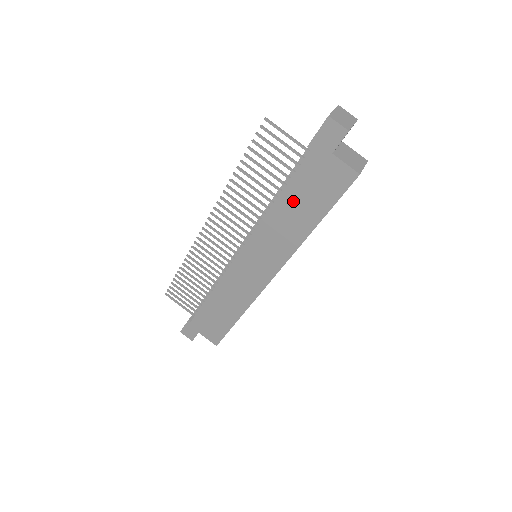
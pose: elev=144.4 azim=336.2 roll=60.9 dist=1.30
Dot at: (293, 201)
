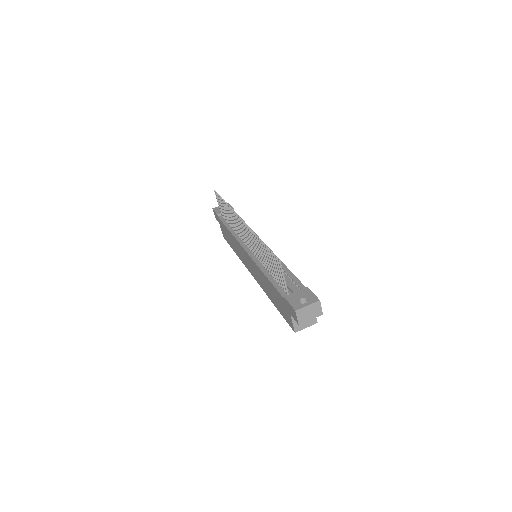
Dot at: (271, 288)
